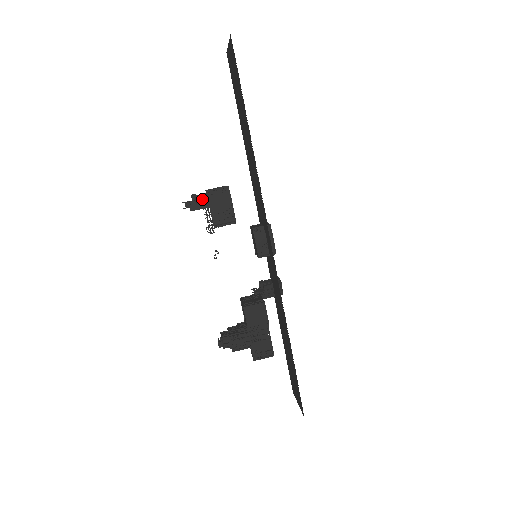
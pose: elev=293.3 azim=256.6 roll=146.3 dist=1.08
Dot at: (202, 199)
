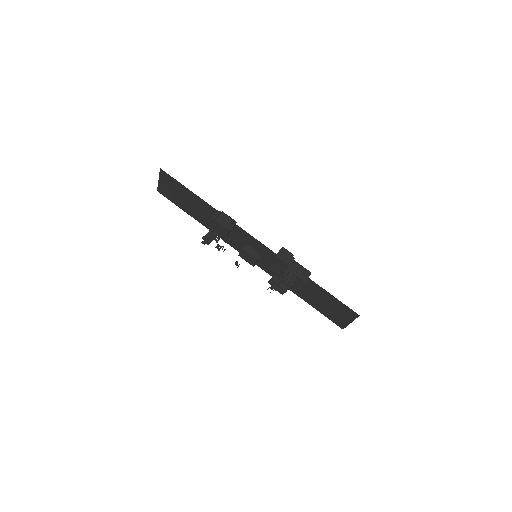
Dot at: (209, 235)
